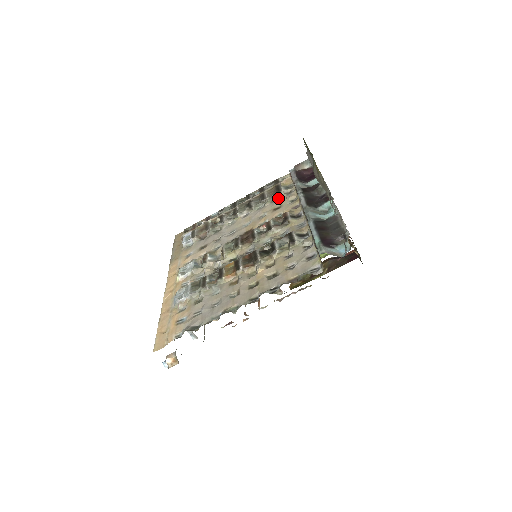
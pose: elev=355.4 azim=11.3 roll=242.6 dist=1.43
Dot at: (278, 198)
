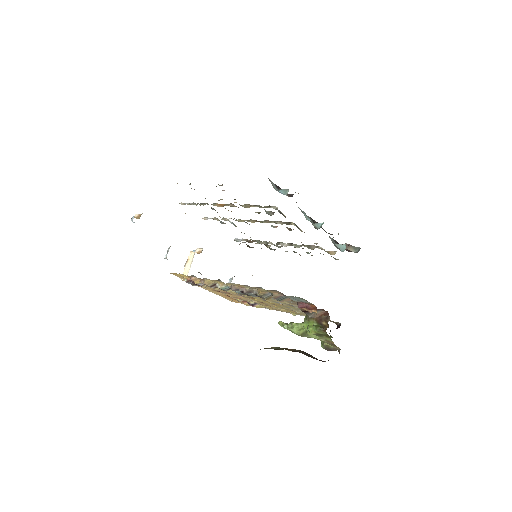
Dot at: occluded
